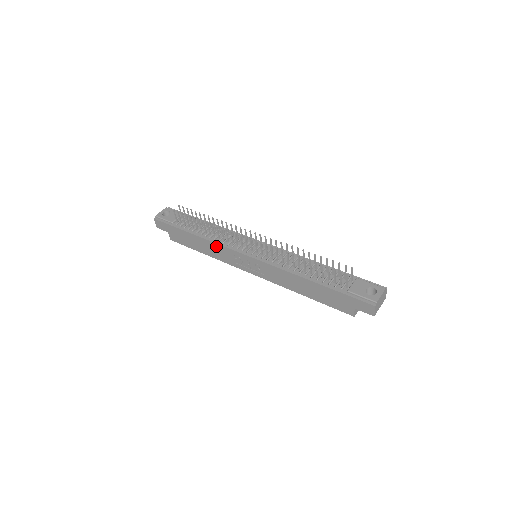
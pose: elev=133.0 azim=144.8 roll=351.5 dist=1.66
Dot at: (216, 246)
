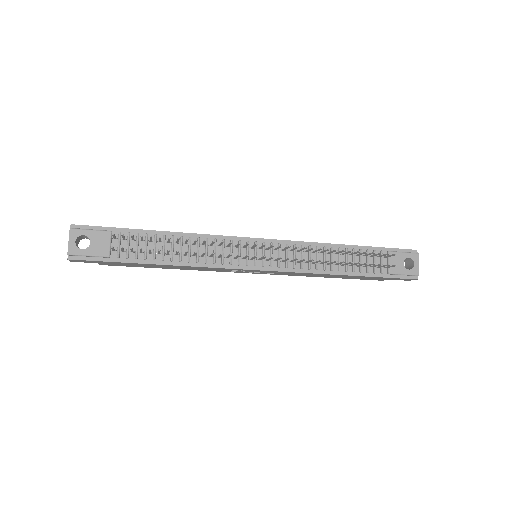
Dot at: (202, 268)
